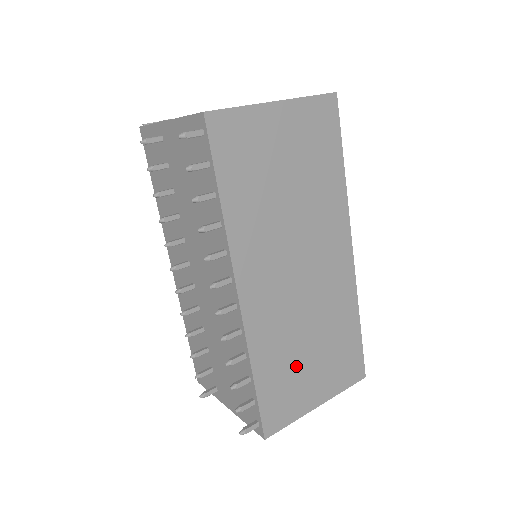
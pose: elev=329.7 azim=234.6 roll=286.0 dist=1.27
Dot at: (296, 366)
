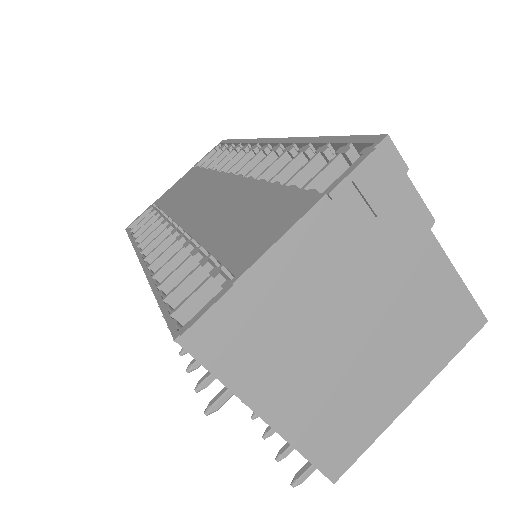
Dot at: occluded
